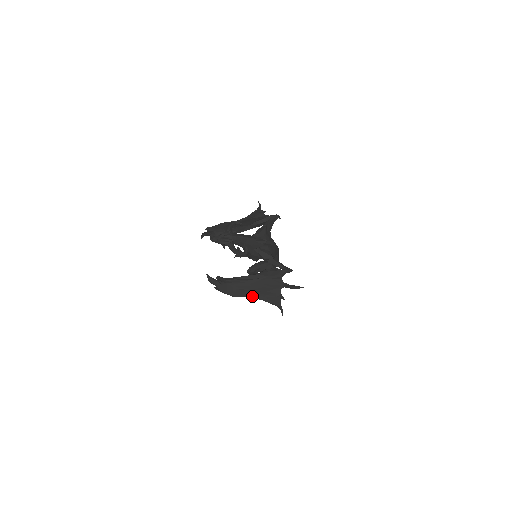
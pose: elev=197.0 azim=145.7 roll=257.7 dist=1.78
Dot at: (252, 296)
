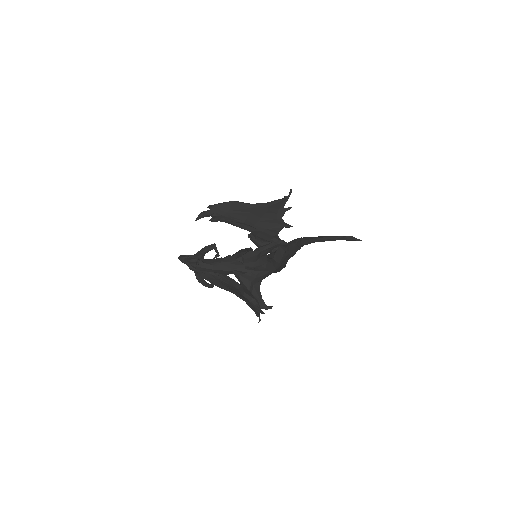
Dot at: (235, 294)
